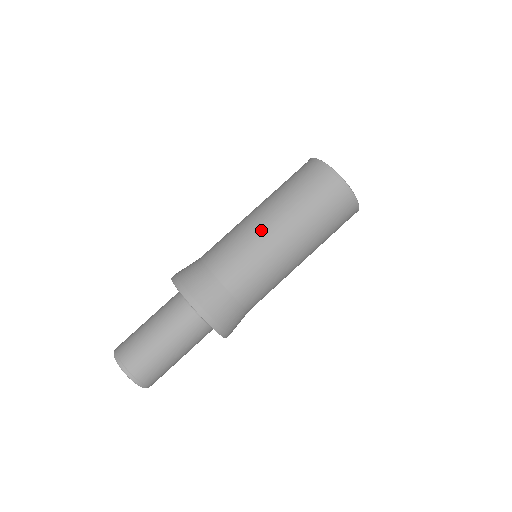
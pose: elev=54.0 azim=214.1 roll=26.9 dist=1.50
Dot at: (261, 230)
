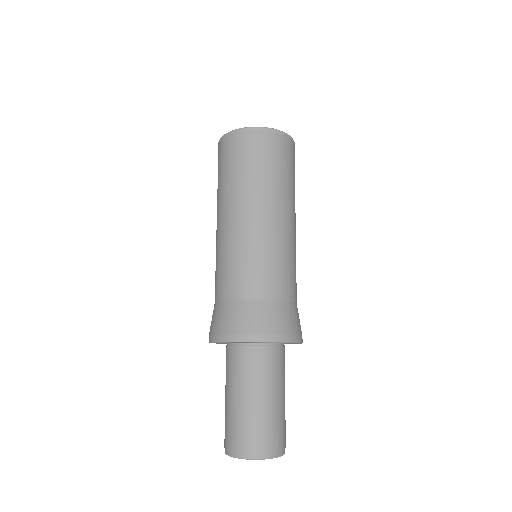
Dot at: (223, 231)
